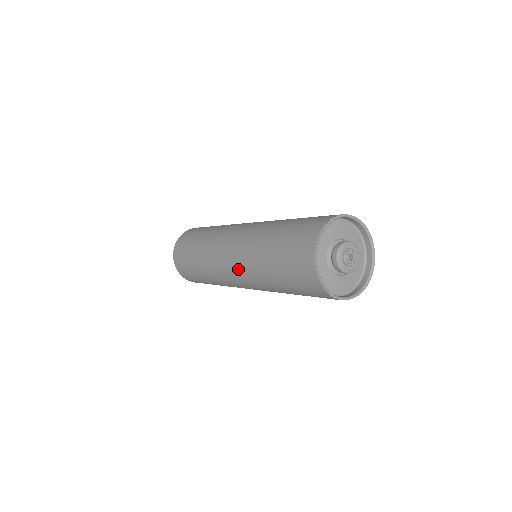
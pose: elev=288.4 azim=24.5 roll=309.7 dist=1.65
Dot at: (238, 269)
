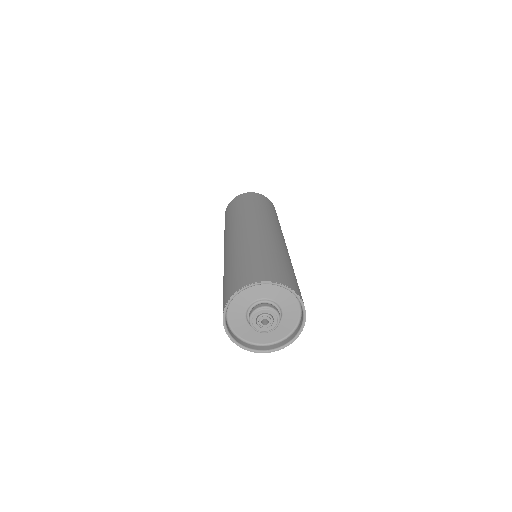
Dot at: (224, 256)
